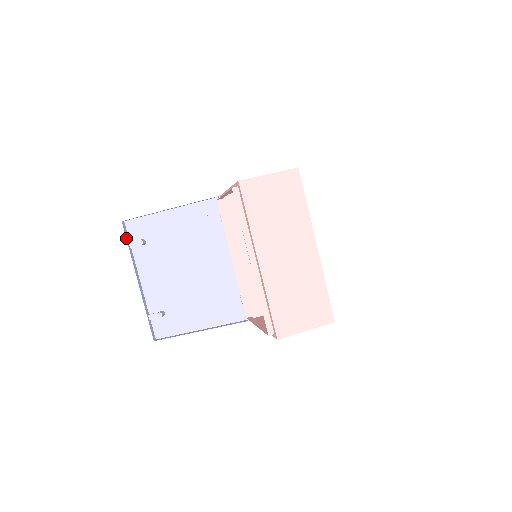
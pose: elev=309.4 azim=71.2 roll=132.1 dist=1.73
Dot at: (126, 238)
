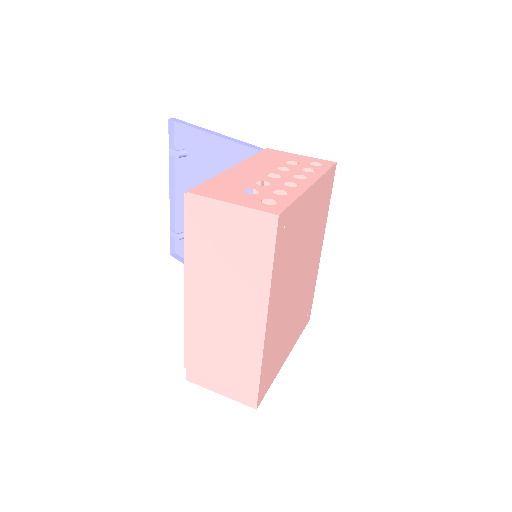
Dot at: (169, 140)
